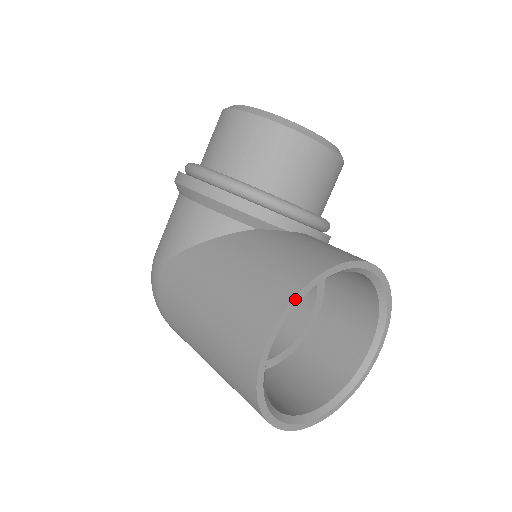
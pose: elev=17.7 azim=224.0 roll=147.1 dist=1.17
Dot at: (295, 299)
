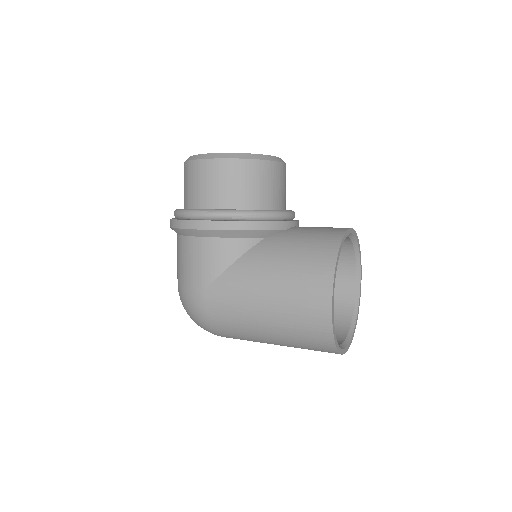
Dot at: (335, 270)
